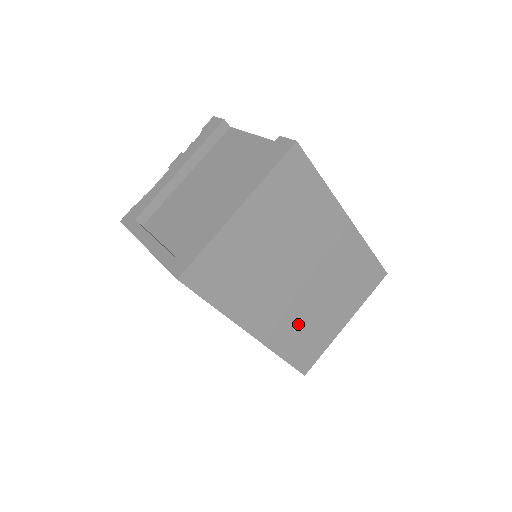
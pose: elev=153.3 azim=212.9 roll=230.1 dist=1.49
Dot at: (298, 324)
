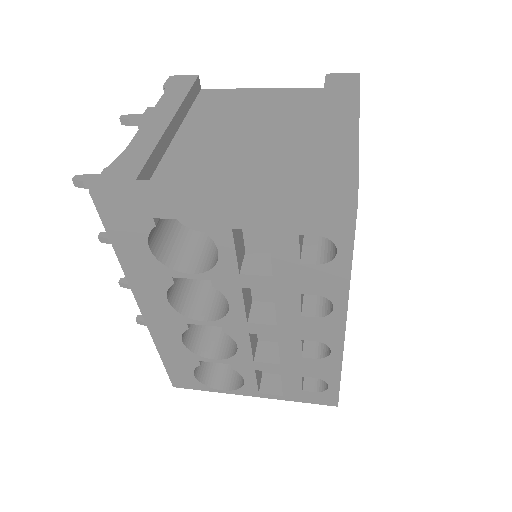
Dot at: occluded
